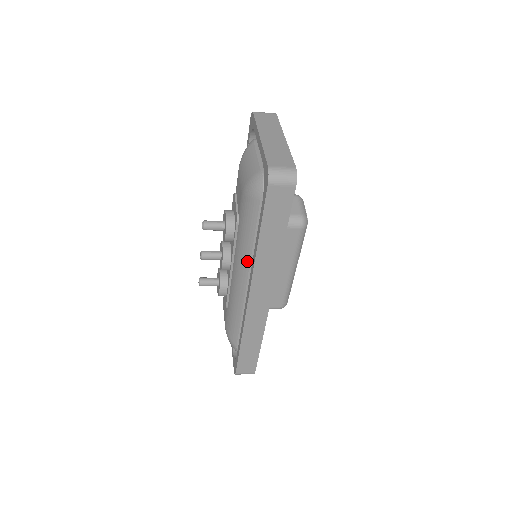
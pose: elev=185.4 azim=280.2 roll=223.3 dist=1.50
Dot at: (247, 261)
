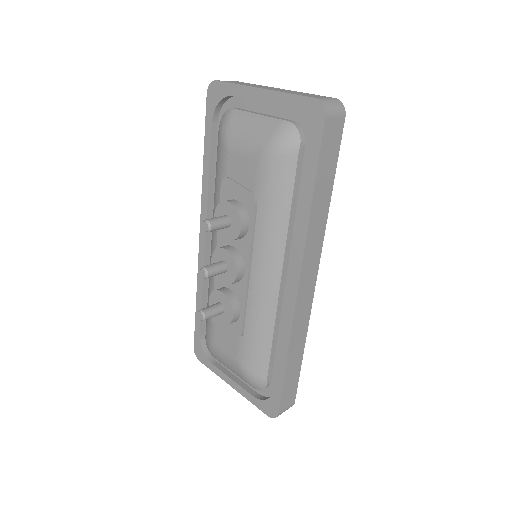
Dot at: (281, 246)
